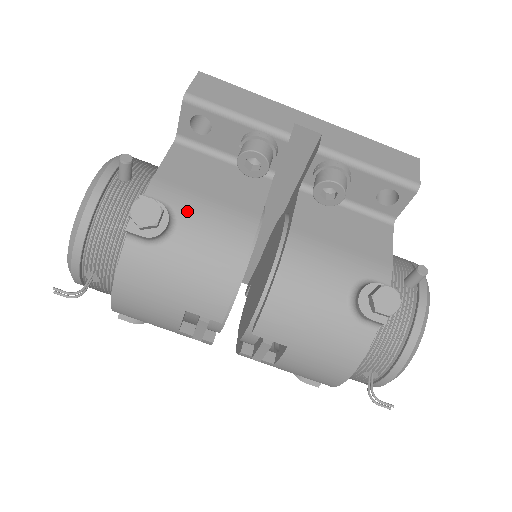
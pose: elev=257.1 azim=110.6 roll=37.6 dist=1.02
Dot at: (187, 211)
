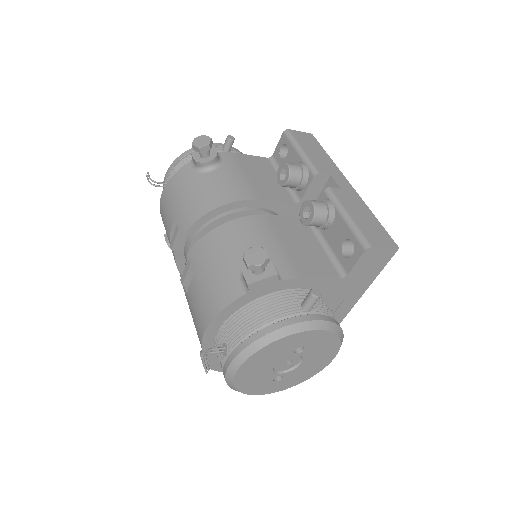
Dot at: (227, 170)
